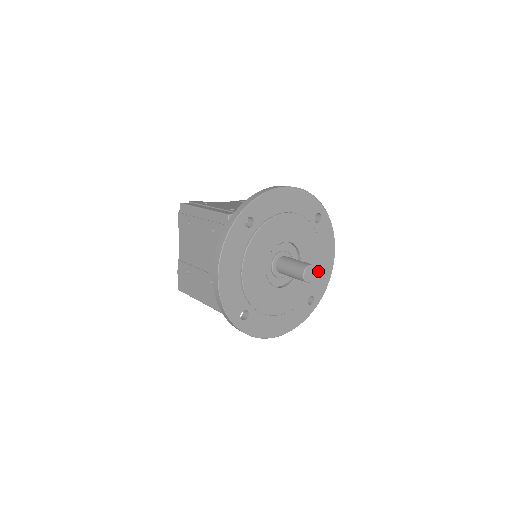
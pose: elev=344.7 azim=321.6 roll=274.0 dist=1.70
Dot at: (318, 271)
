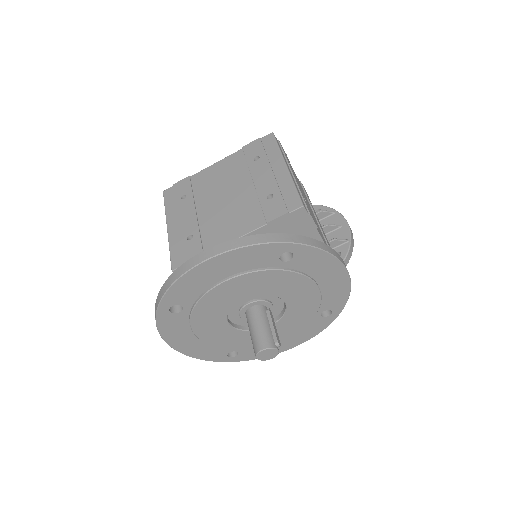
Dot at: (323, 291)
